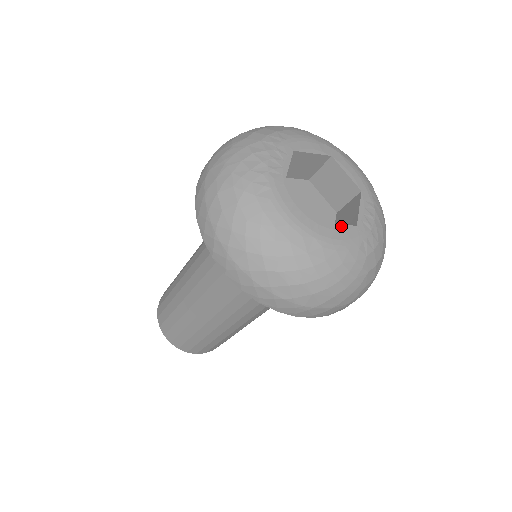
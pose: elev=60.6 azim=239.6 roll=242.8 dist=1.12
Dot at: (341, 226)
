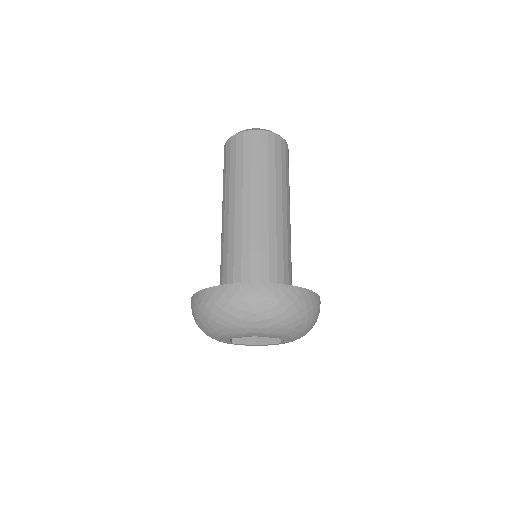
Dot at: (270, 344)
